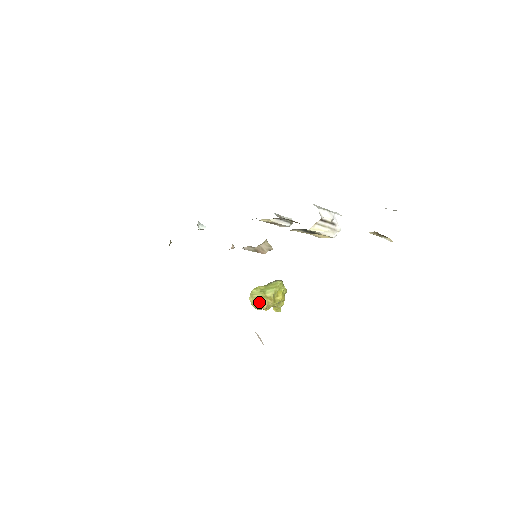
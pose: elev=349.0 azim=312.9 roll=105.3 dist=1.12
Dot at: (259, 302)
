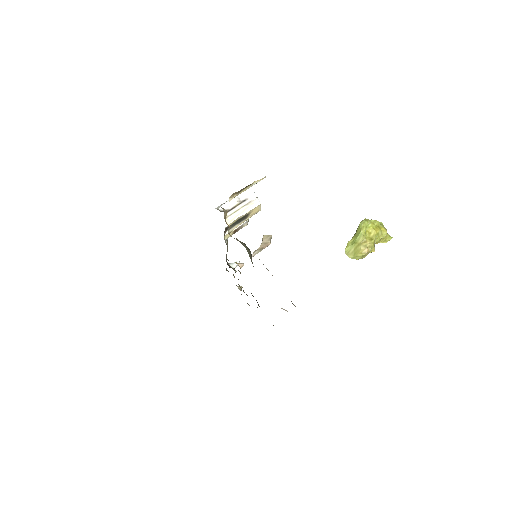
Dot at: (358, 253)
